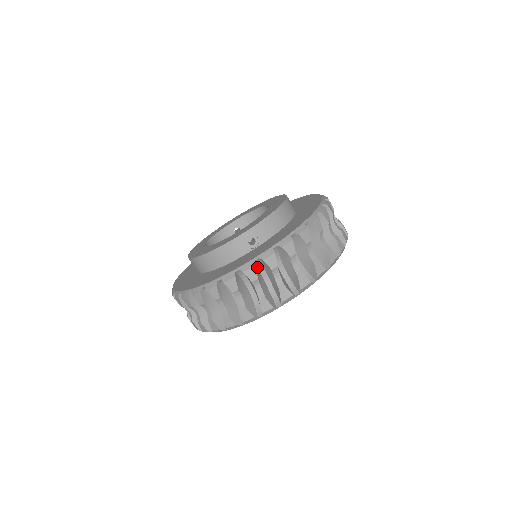
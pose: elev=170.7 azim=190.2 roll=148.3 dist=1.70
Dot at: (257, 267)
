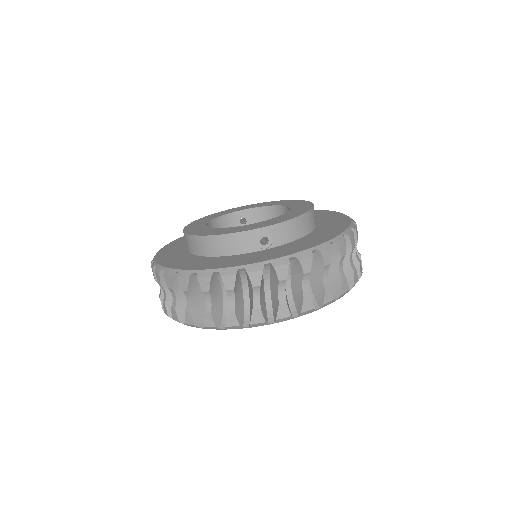
Dot at: (263, 272)
